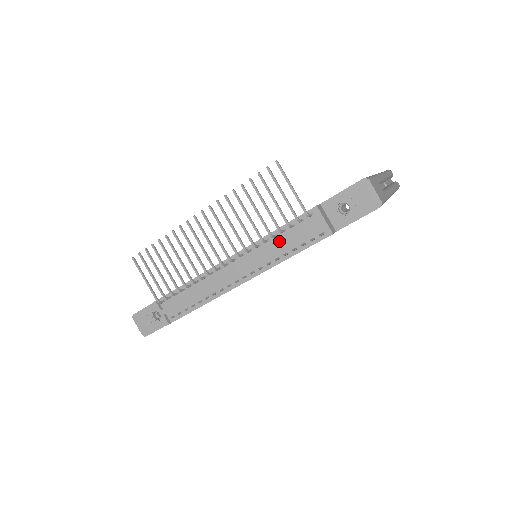
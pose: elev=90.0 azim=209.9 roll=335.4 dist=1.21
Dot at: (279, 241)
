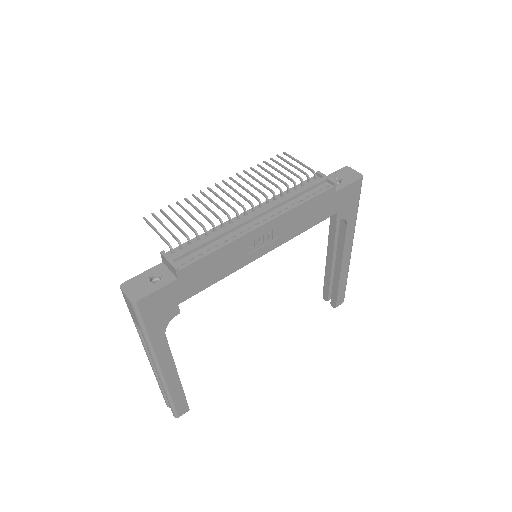
Dot at: (293, 195)
